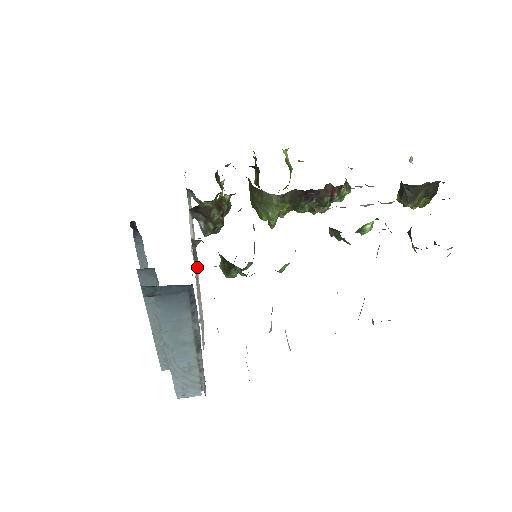
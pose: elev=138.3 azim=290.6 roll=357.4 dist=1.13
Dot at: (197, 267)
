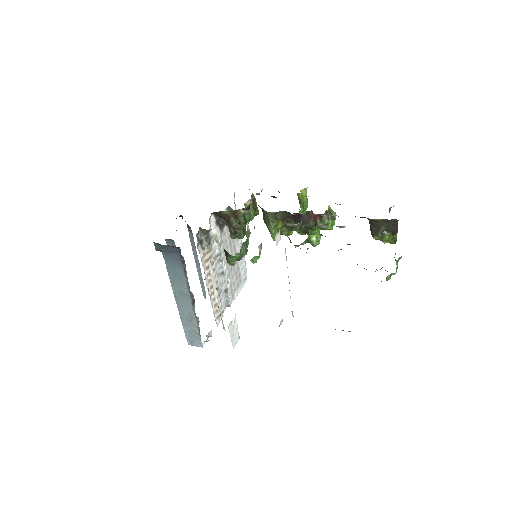
Dot at: (208, 250)
